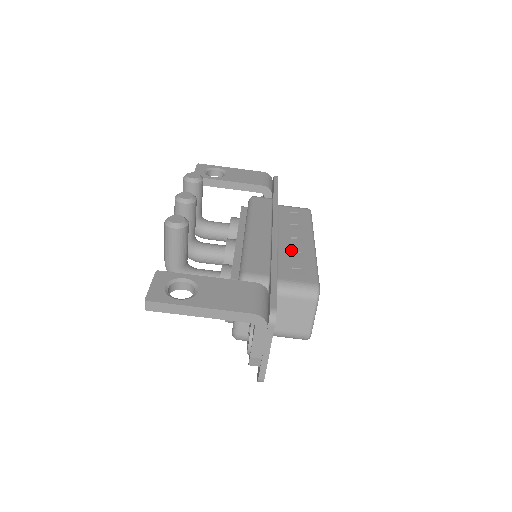
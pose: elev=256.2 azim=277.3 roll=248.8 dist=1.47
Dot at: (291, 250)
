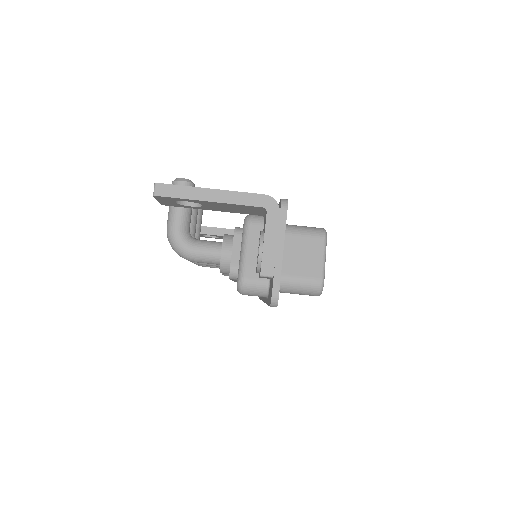
Dot at: occluded
